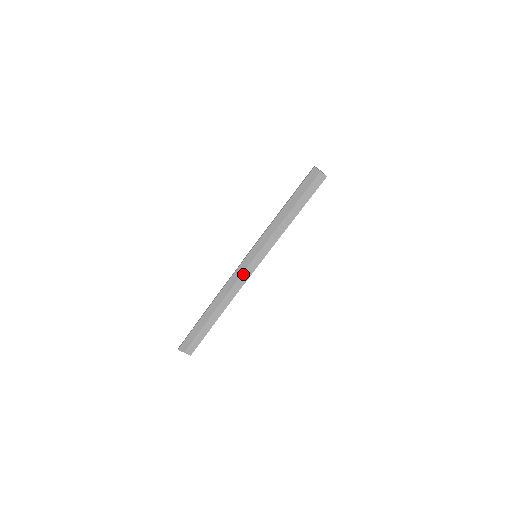
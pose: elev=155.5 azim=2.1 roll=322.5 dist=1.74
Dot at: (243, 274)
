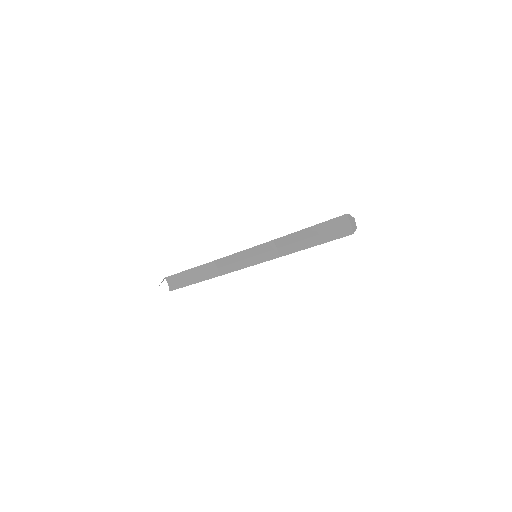
Dot at: (238, 262)
